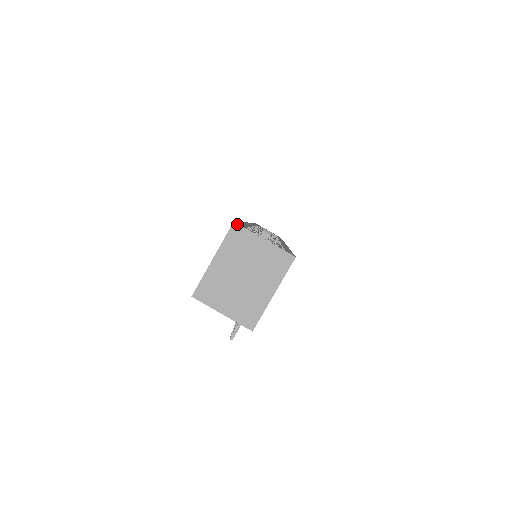
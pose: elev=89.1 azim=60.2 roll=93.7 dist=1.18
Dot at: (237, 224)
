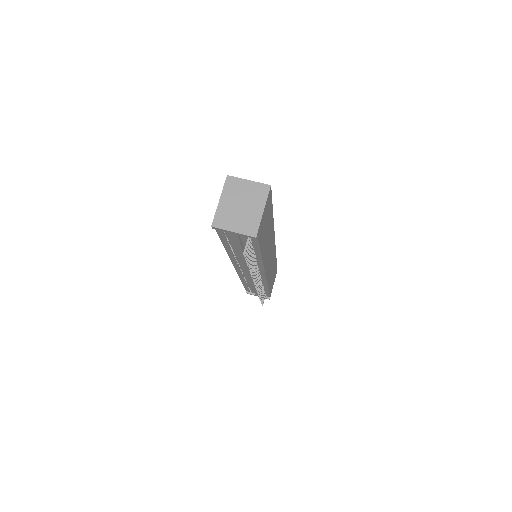
Dot at: (229, 176)
